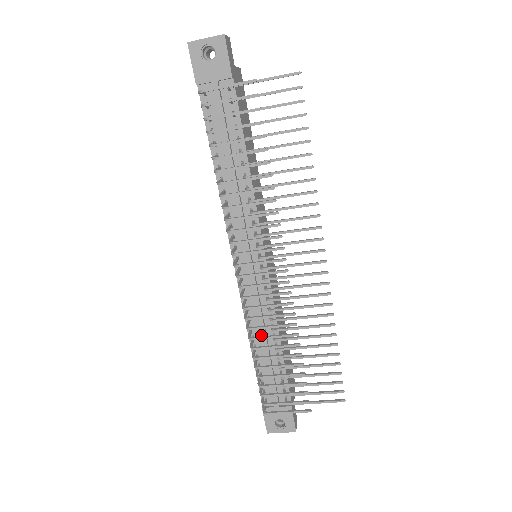
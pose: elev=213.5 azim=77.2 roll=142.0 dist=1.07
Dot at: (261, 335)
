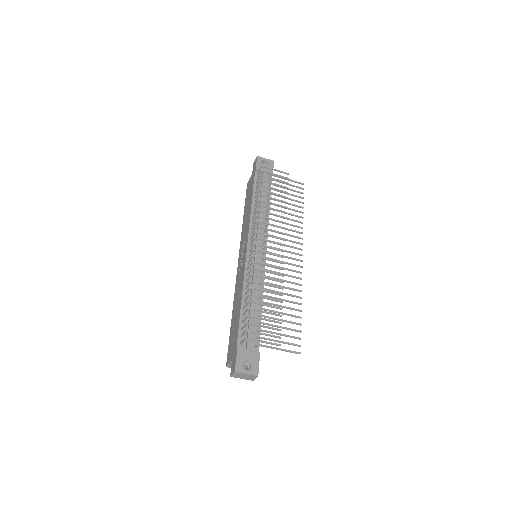
Dot at: (253, 292)
